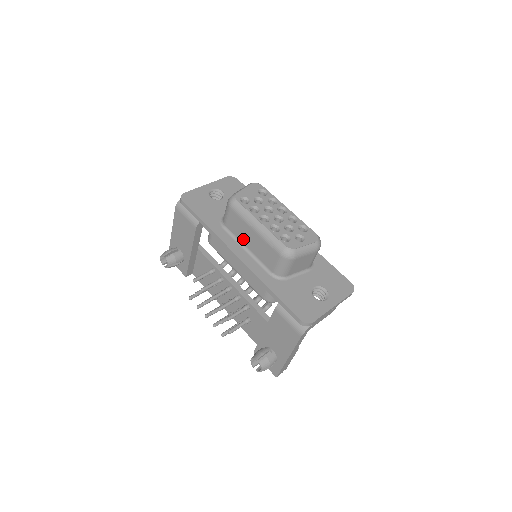
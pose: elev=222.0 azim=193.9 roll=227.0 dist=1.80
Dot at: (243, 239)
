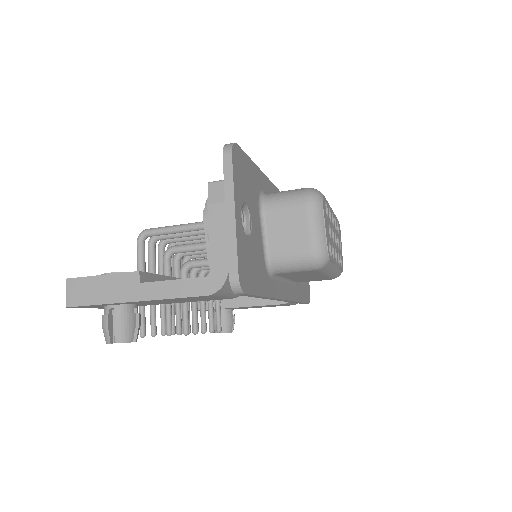
Dot at: (293, 277)
